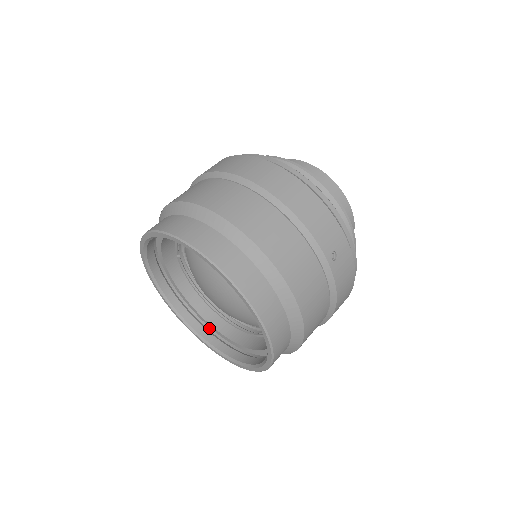
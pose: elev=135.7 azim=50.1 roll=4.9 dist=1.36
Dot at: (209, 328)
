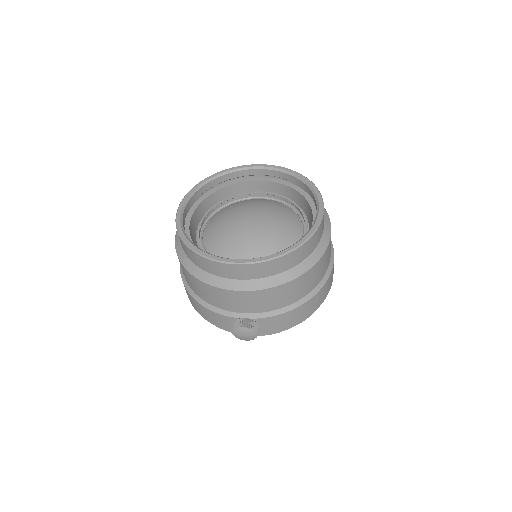
Dot at: occluded
